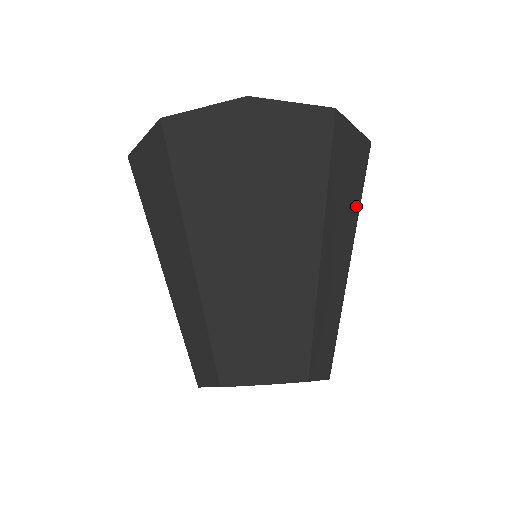
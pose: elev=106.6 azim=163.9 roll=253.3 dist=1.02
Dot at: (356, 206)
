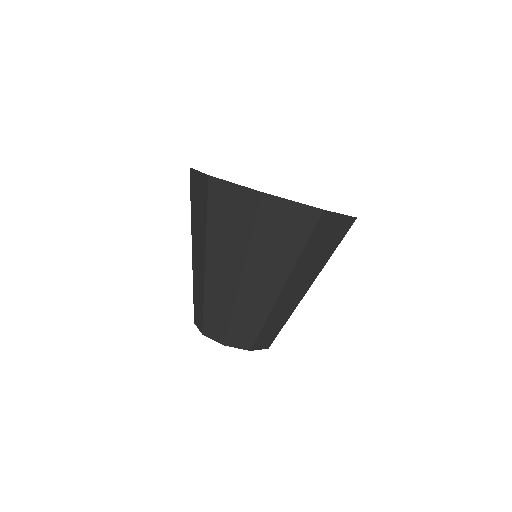
Dot at: occluded
